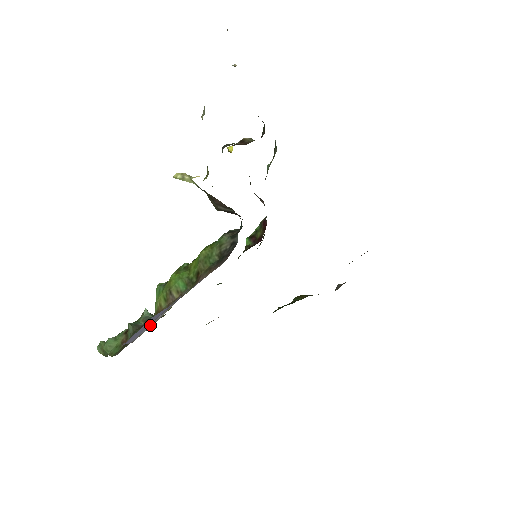
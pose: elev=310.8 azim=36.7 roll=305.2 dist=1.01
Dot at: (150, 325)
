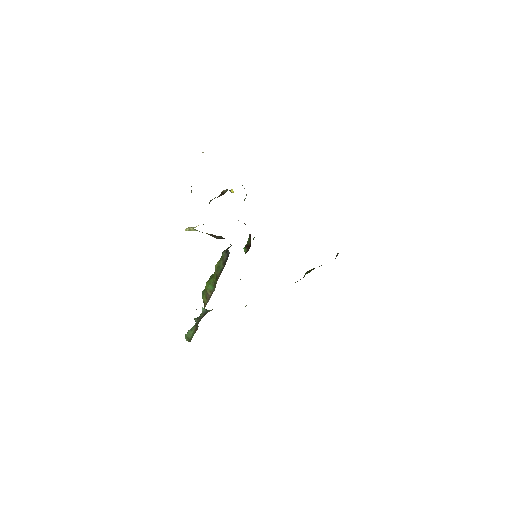
Dot at: occluded
